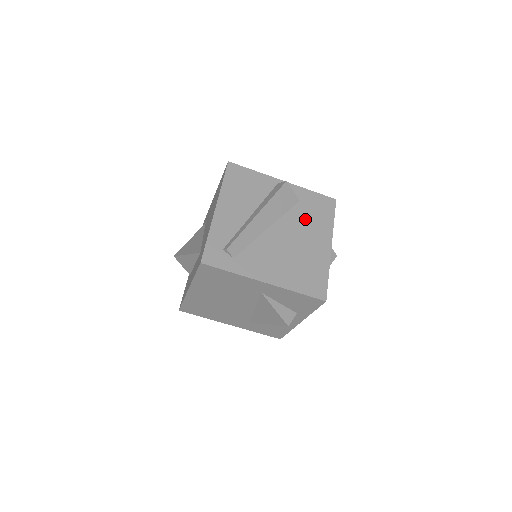
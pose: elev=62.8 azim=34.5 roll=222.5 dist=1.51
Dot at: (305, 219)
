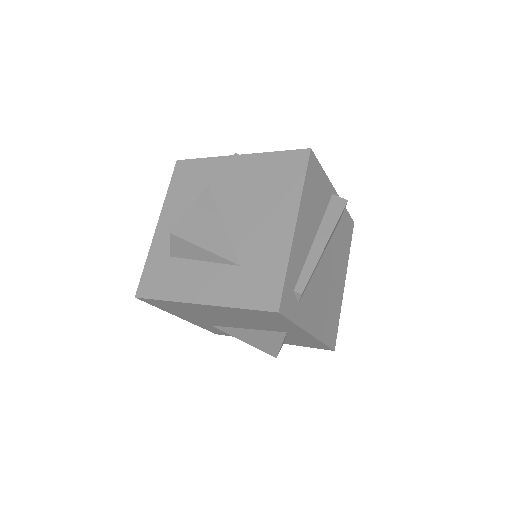
Dot at: (339, 247)
